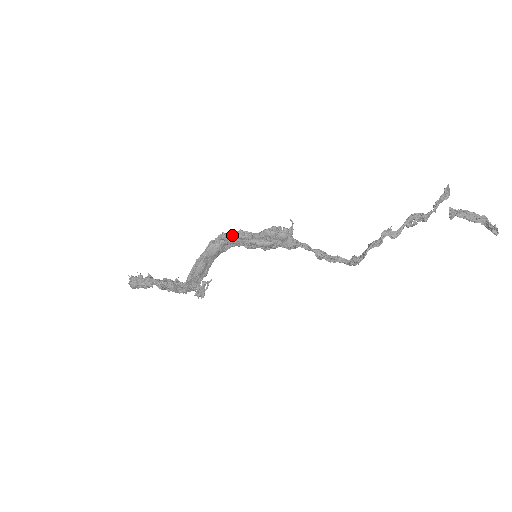
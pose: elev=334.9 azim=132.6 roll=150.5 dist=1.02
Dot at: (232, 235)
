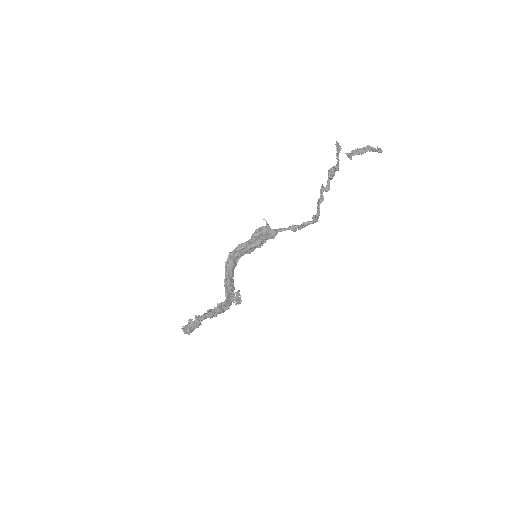
Dot at: (236, 251)
